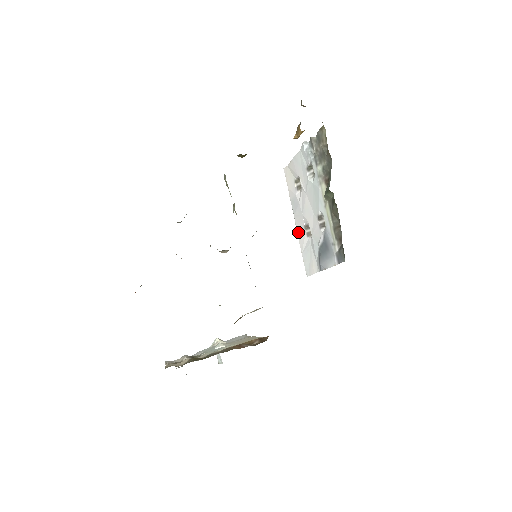
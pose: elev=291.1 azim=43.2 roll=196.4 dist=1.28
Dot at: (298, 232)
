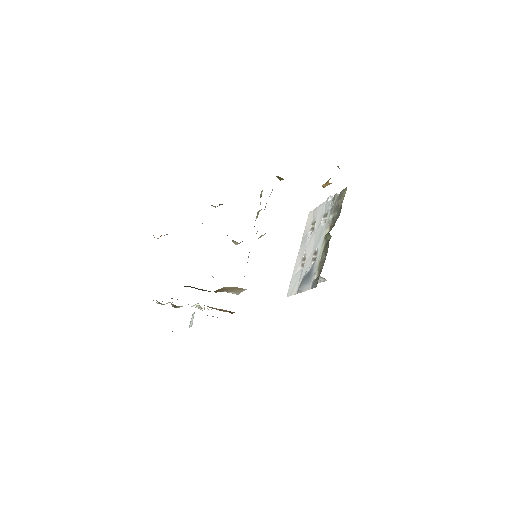
Dot at: (296, 262)
